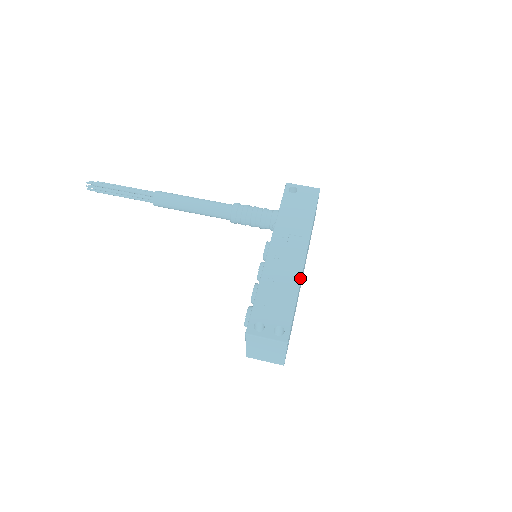
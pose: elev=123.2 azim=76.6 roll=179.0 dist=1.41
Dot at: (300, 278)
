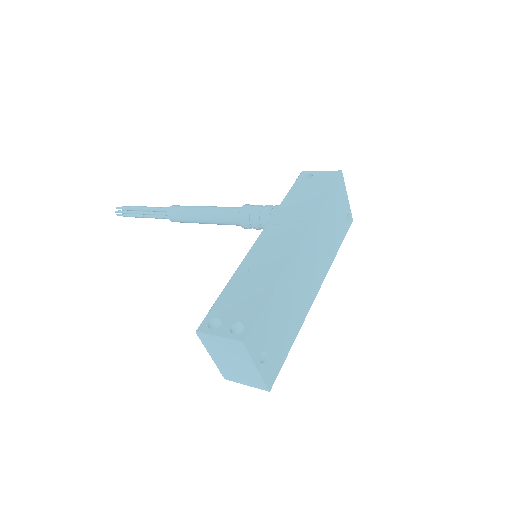
Dot at: (285, 265)
